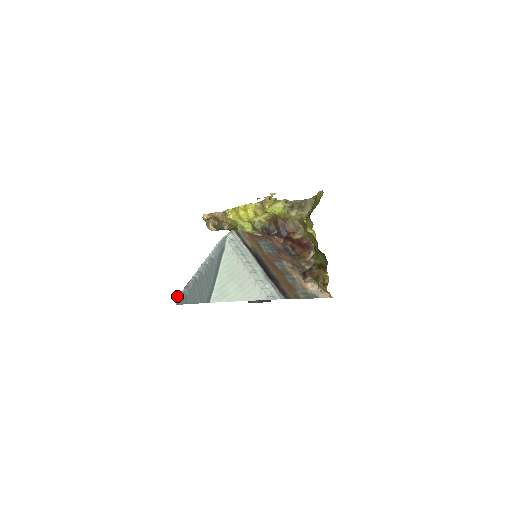
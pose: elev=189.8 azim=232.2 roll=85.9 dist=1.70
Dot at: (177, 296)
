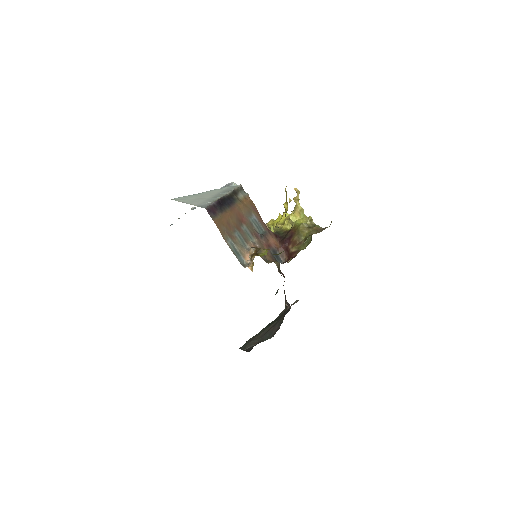
Dot at: occluded
